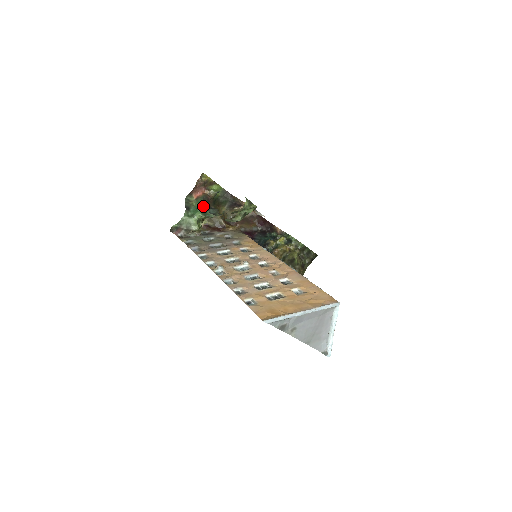
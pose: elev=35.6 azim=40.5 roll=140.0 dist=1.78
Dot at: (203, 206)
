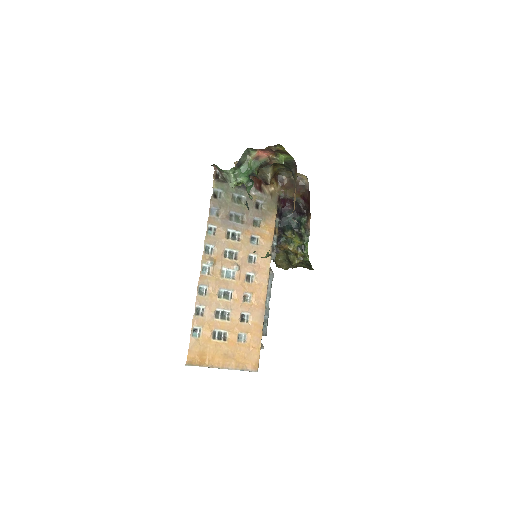
Dot at: occluded
